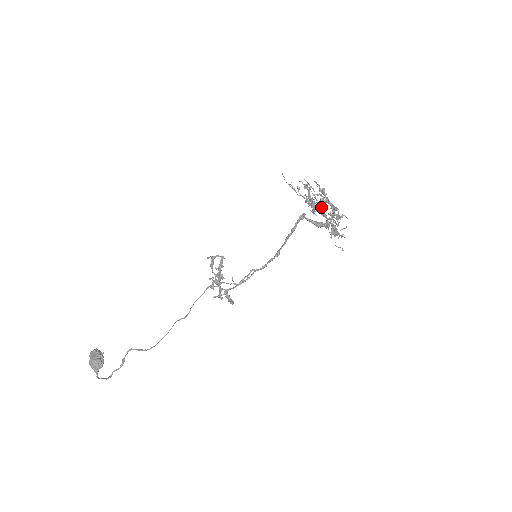
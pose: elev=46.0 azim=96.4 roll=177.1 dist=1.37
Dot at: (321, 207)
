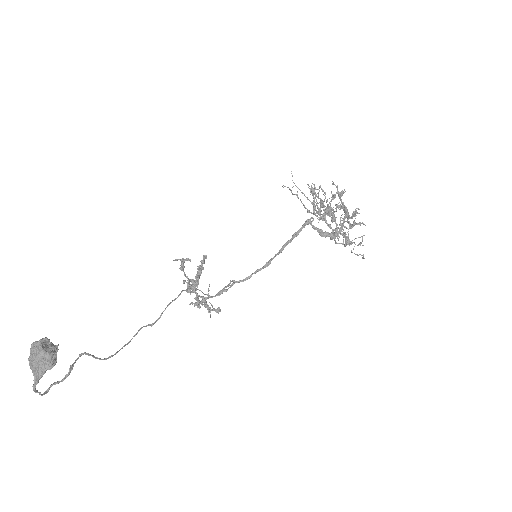
Dot at: (332, 213)
